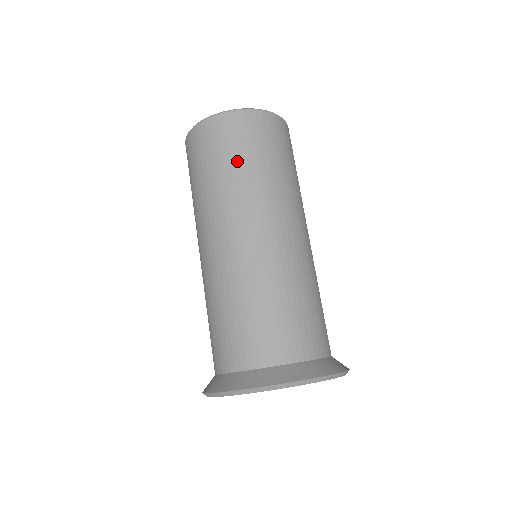
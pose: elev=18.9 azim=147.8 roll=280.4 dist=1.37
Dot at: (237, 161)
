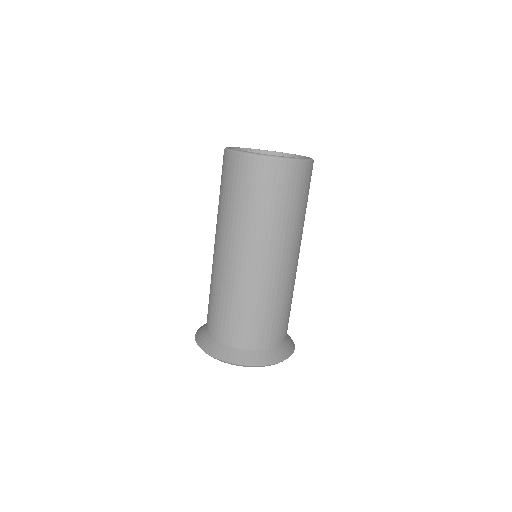
Dot at: (259, 203)
